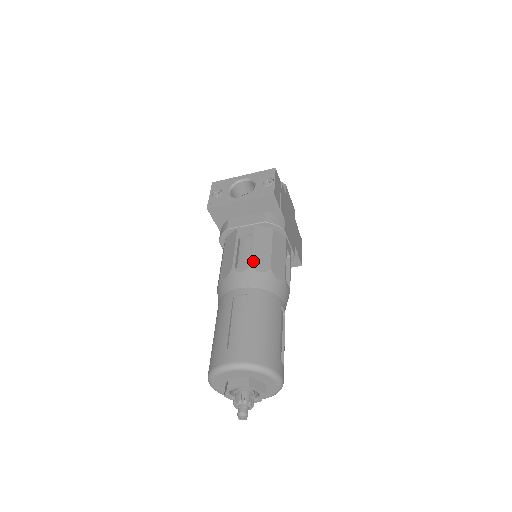
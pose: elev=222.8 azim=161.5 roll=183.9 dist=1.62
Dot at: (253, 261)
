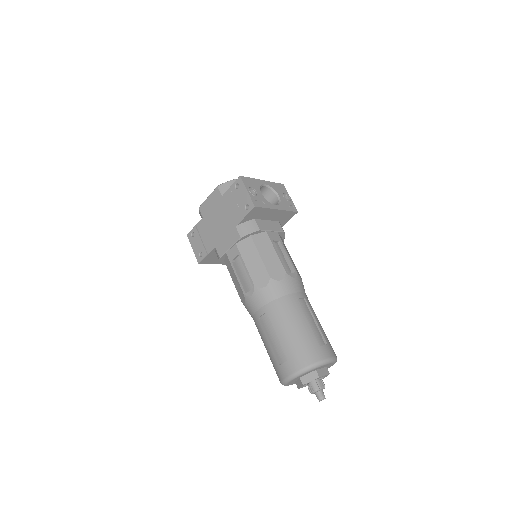
Dot at: occluded
